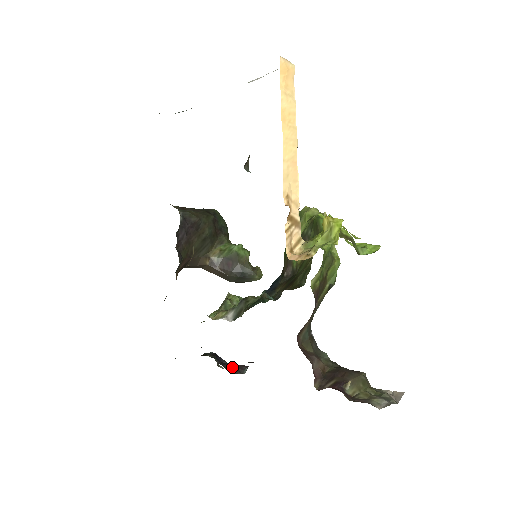
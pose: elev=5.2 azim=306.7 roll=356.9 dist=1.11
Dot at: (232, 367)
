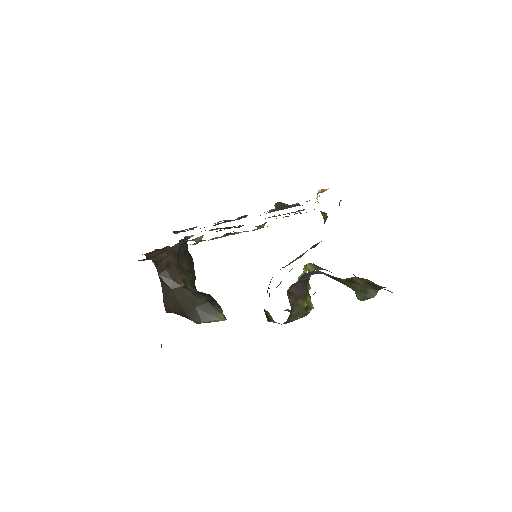
Dot at: occluded
